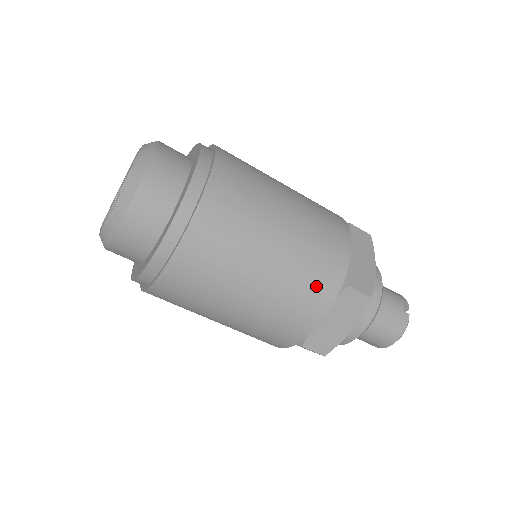
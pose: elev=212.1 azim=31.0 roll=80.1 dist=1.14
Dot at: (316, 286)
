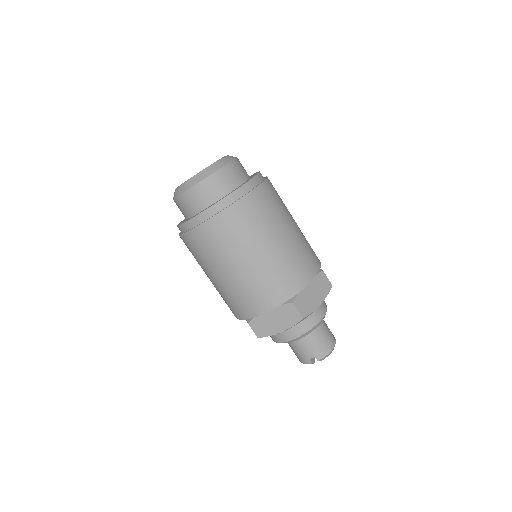
Dot at: (232, 306)
